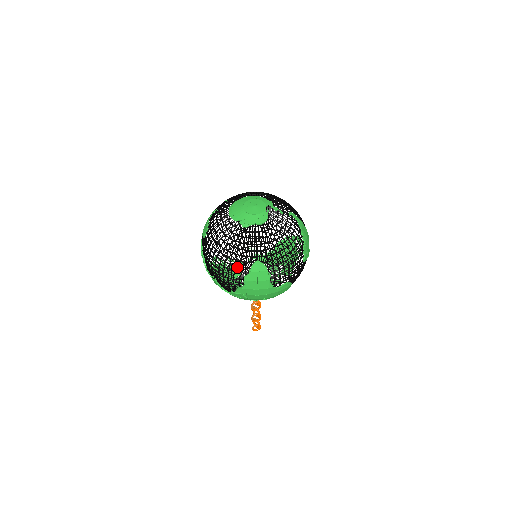
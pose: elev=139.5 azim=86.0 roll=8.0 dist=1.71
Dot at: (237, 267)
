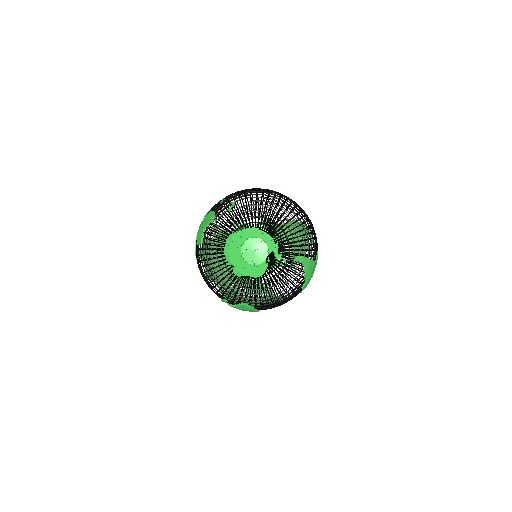
Dot at: occluded
